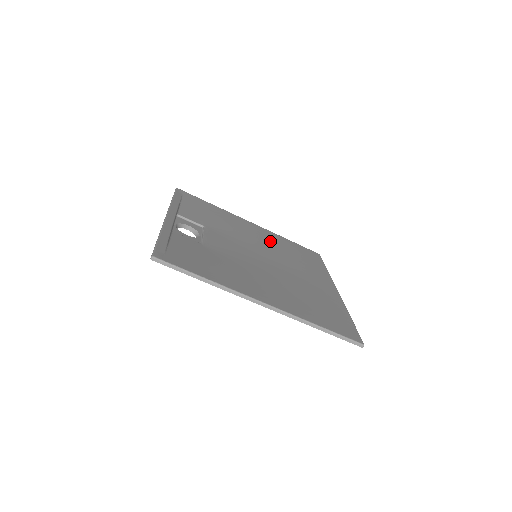
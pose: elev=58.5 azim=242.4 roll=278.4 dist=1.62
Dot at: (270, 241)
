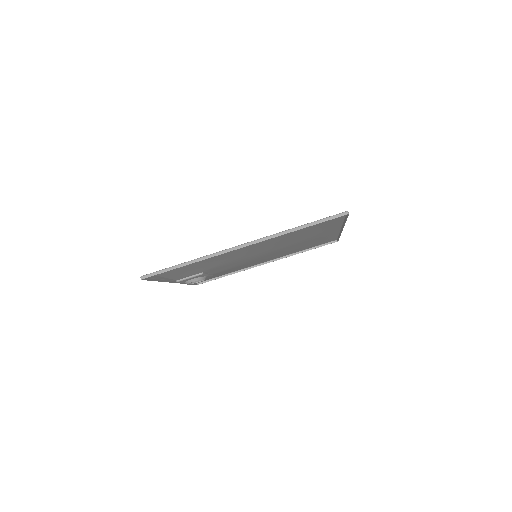
Dot at: (280, 254)
